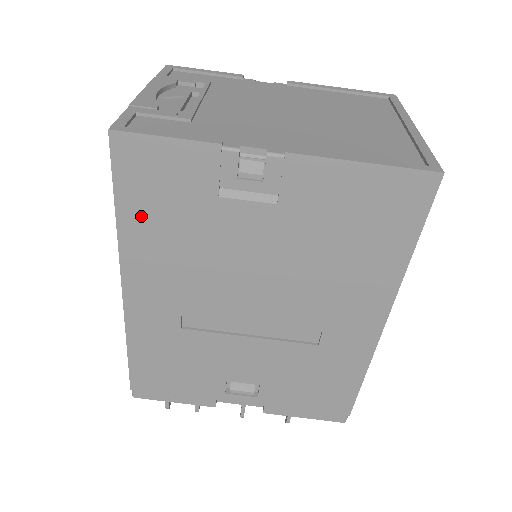
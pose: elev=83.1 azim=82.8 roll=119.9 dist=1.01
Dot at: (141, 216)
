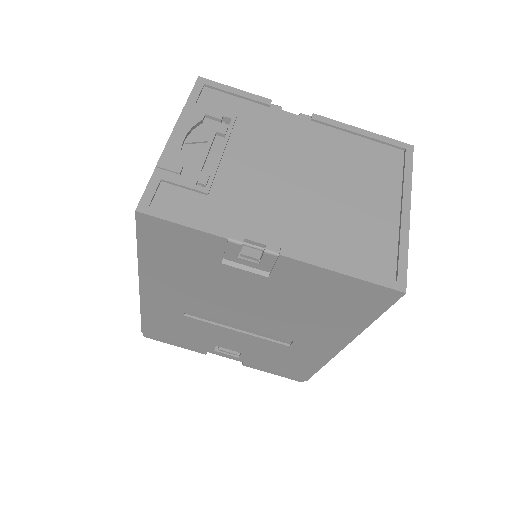
Dot at: (158, 258)
